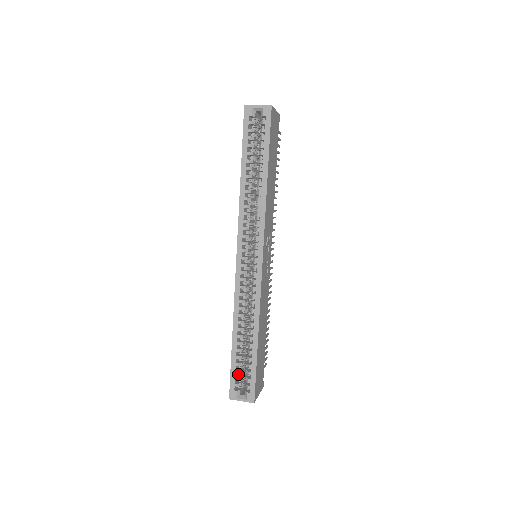
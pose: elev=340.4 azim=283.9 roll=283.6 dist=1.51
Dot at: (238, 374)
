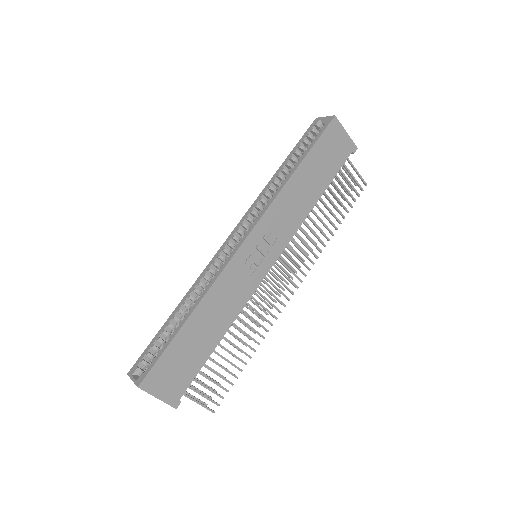
Dot at: (155, 355)
